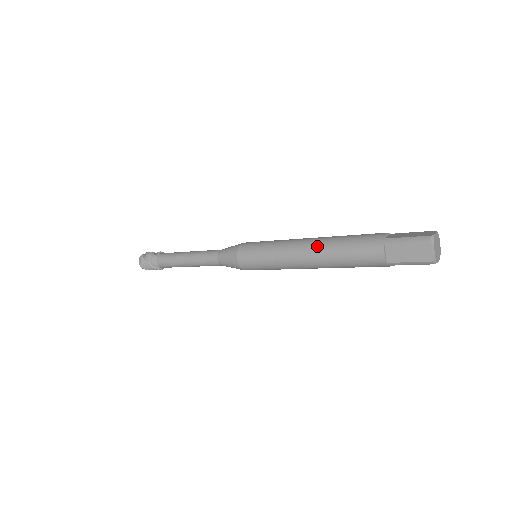
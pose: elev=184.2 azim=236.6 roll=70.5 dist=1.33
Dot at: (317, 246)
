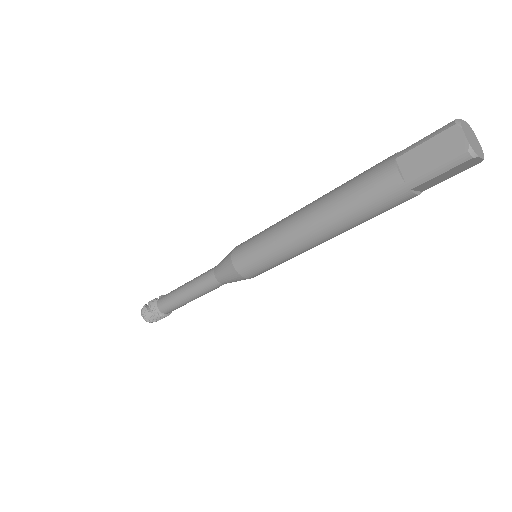
Dot at: (316, 203)
